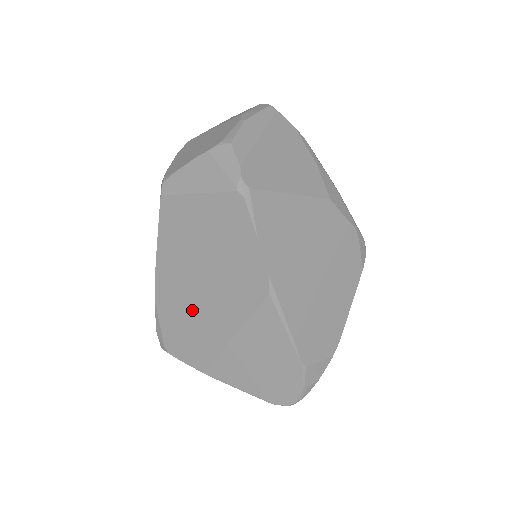
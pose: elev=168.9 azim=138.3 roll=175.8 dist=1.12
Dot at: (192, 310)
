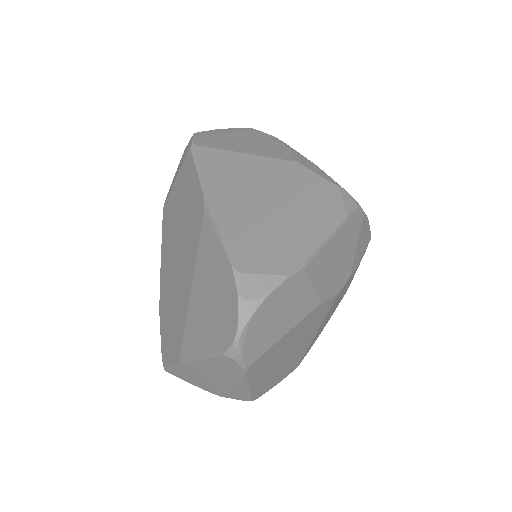
Dot at: (174, 292)
